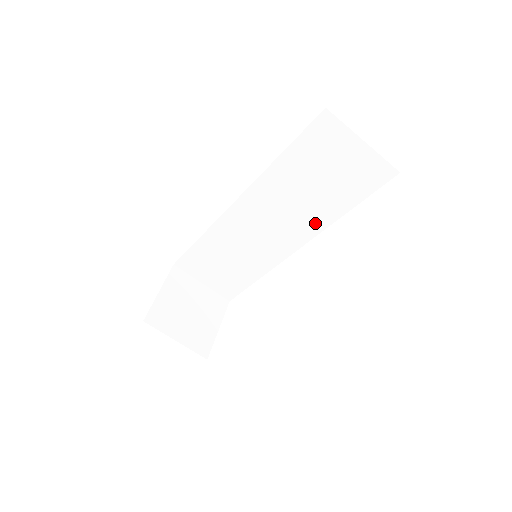
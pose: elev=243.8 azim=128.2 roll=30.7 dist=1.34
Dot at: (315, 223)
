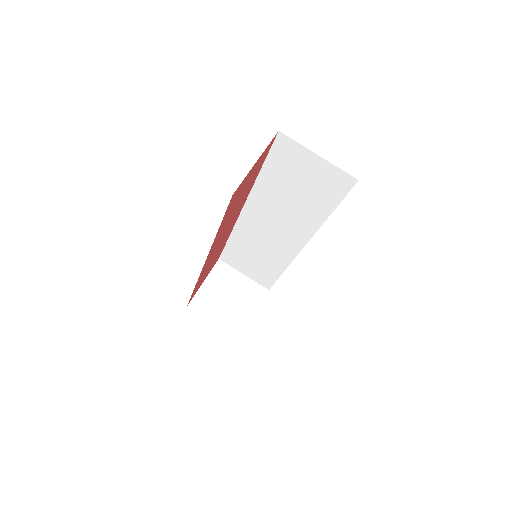
Dot at: (308, 225)
